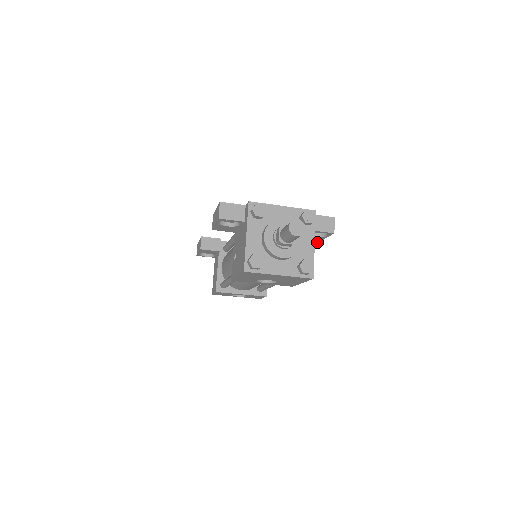
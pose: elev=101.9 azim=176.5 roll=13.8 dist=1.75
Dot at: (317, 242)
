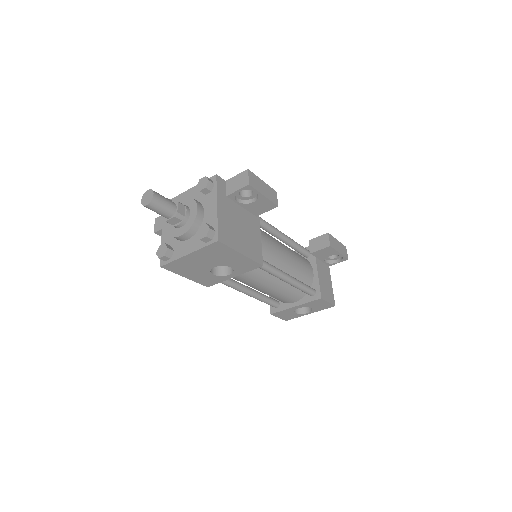
Dot at: (276, 206)
